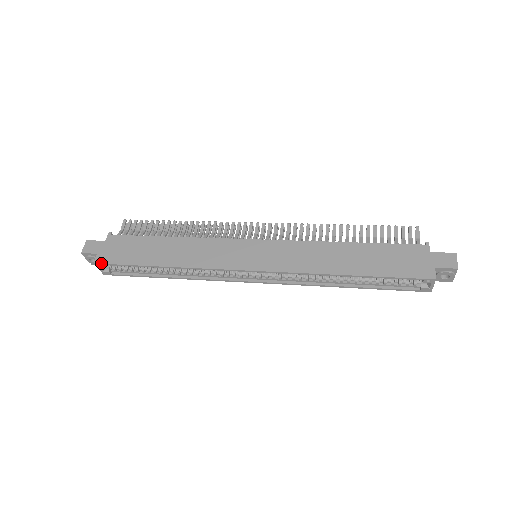
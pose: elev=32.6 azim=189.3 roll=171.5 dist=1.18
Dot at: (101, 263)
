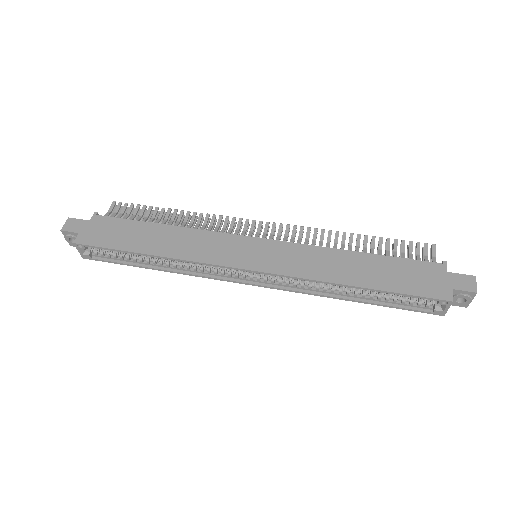
Dot at: (82, 244)
